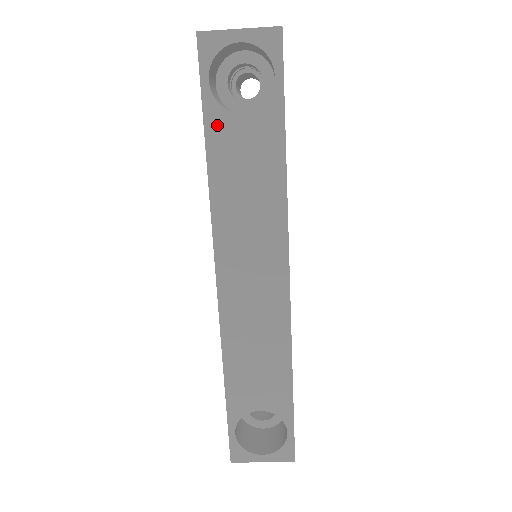
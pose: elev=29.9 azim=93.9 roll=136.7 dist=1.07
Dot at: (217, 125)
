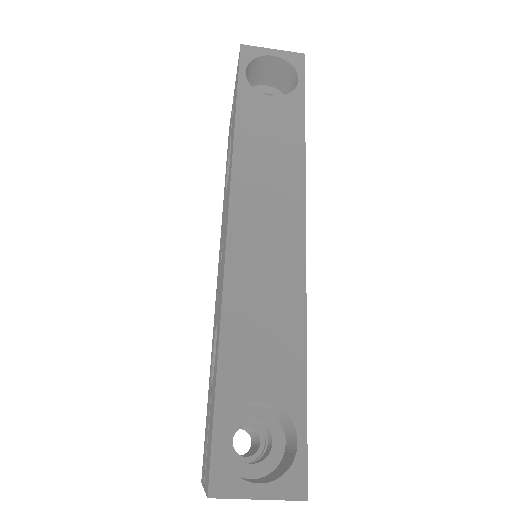
Dot at: (248, 99)
